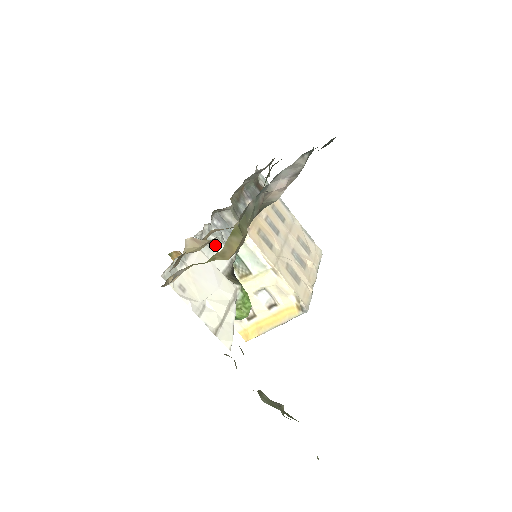
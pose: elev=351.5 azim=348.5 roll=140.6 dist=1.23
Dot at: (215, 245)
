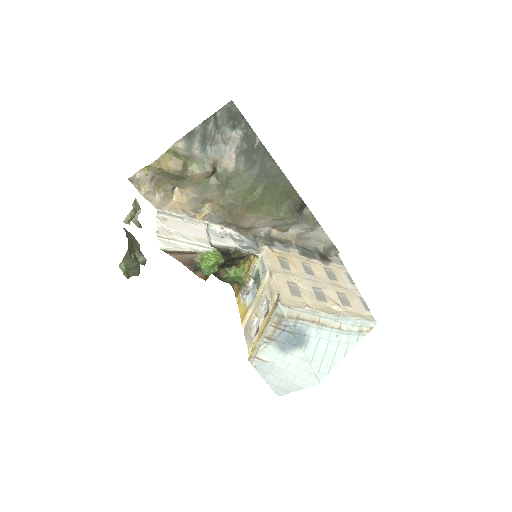
Dot at: (225, 237)
